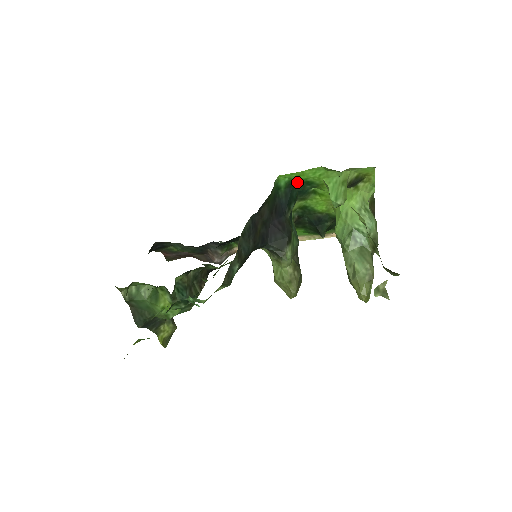
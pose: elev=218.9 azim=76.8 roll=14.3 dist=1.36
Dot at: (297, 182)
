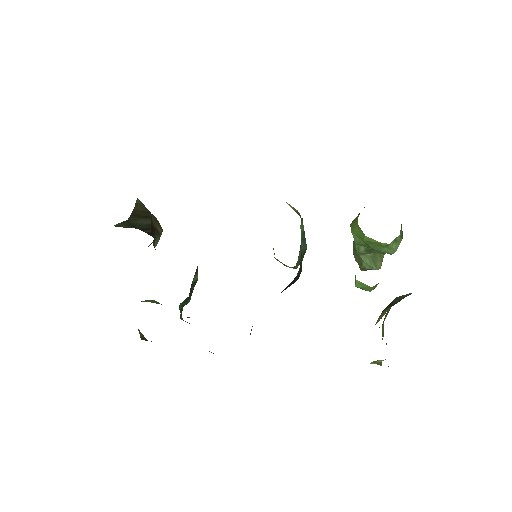
Dot at: occluded
